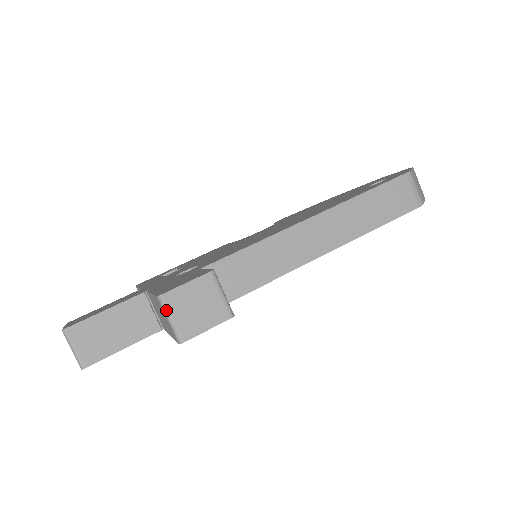
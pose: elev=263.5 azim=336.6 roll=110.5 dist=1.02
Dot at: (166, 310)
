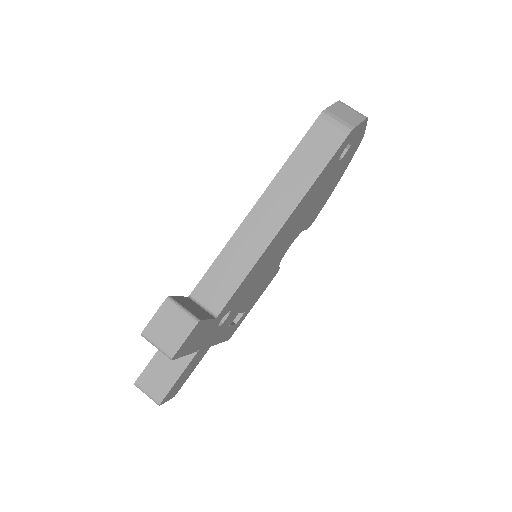
Dot at: (150, 342)
